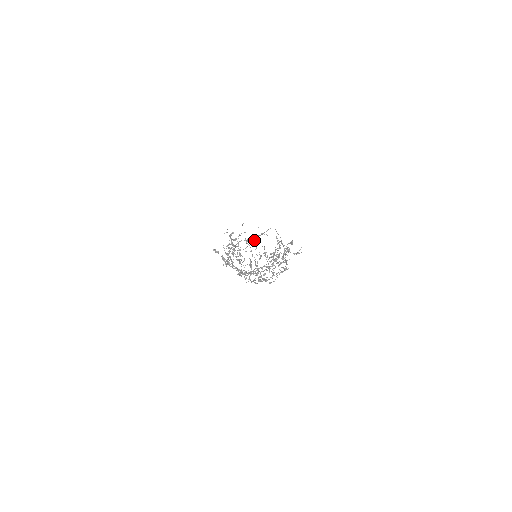
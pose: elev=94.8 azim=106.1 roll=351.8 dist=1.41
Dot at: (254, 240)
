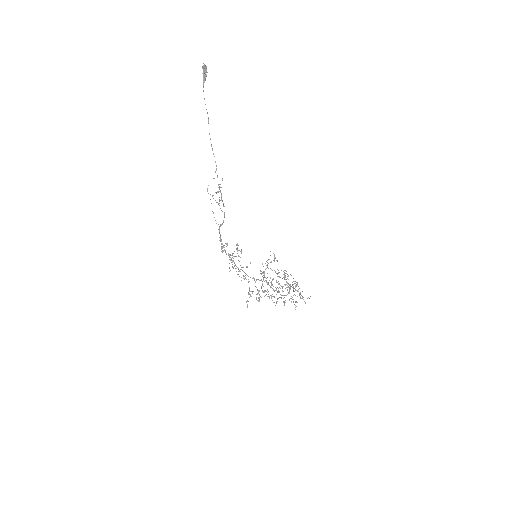
Dot at: (216, 193)
